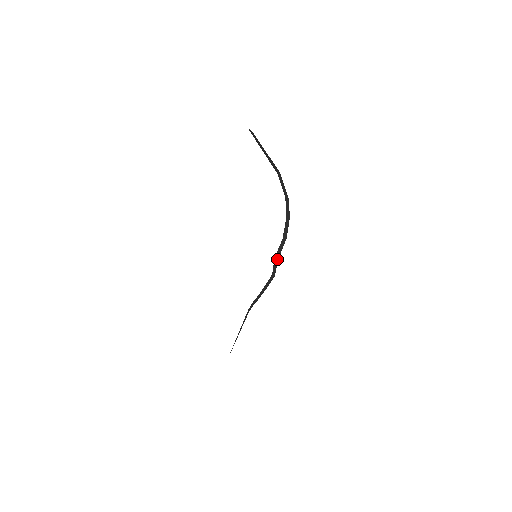
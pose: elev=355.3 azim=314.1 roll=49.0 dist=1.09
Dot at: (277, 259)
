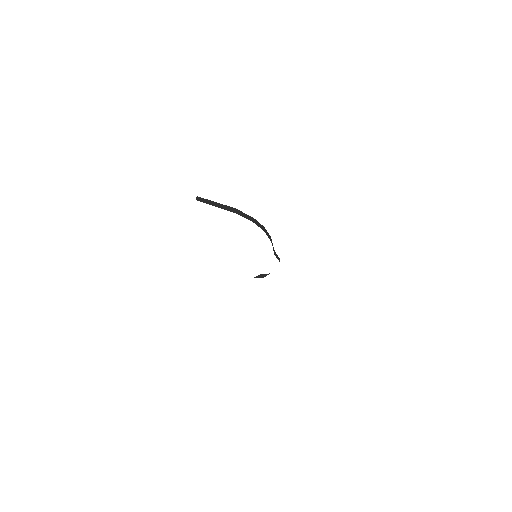
Dot at: (274, 250)
